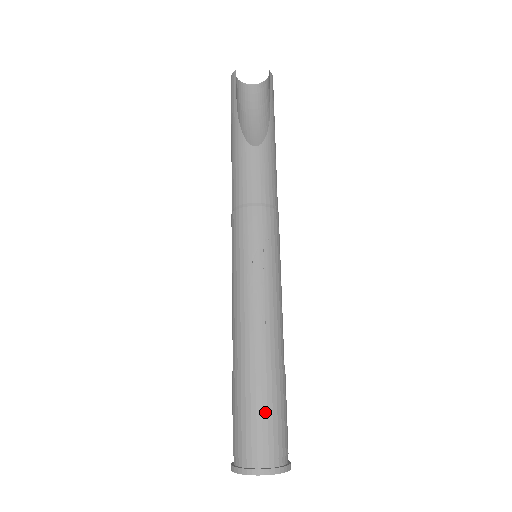
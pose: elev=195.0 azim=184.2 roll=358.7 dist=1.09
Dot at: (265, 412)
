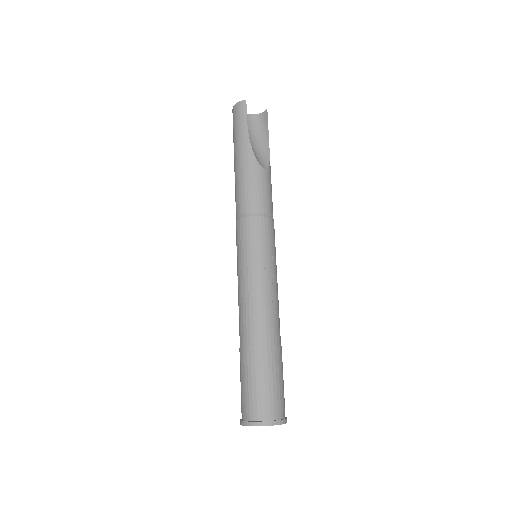
Dot at: (278, 377)
